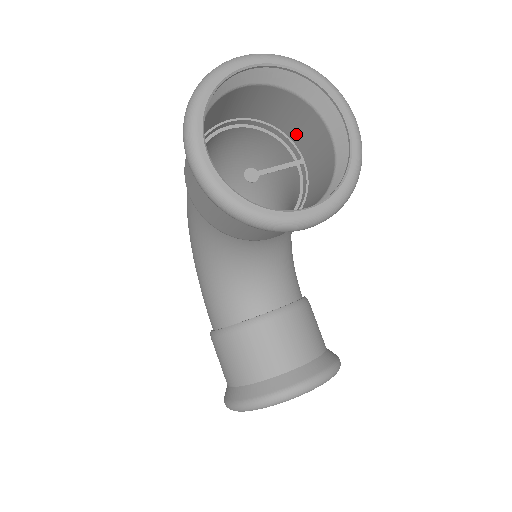
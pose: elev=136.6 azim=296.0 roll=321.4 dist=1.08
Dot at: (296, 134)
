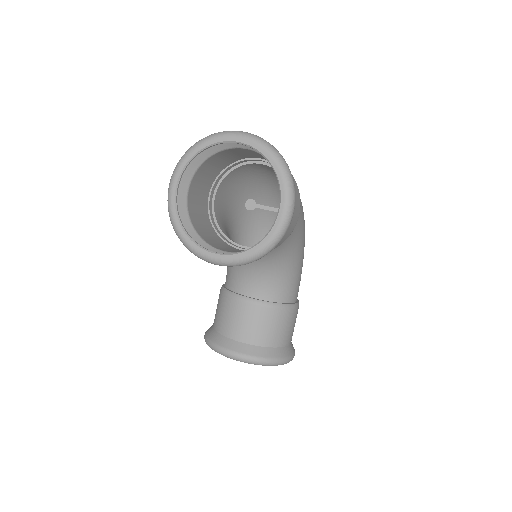
Dot at: occluded
